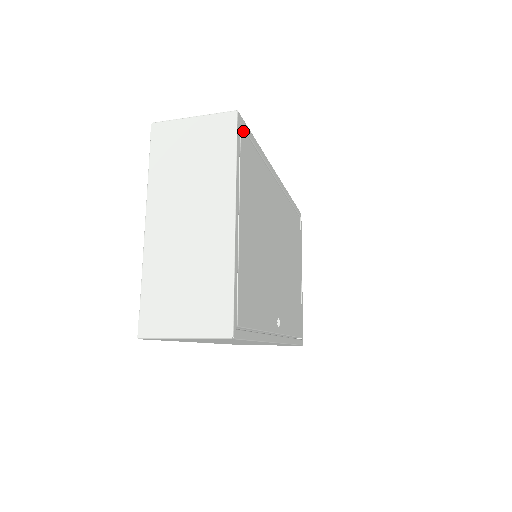
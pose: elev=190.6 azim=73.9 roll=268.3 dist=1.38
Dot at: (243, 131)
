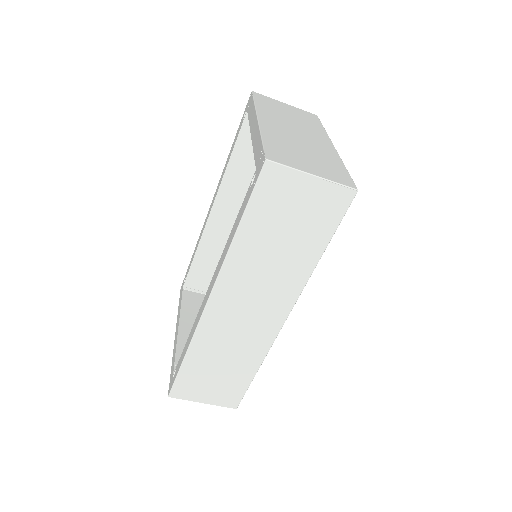
Dot at: occluded
